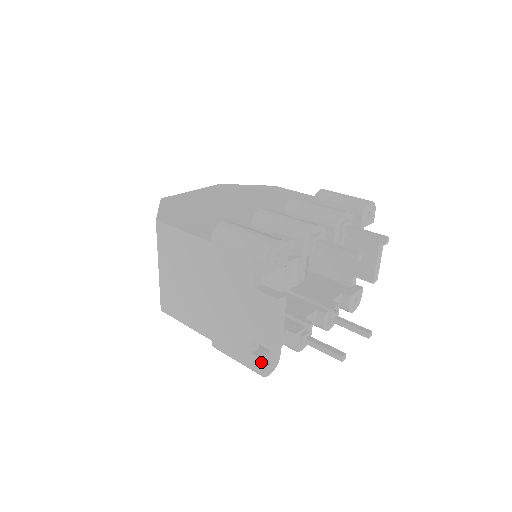
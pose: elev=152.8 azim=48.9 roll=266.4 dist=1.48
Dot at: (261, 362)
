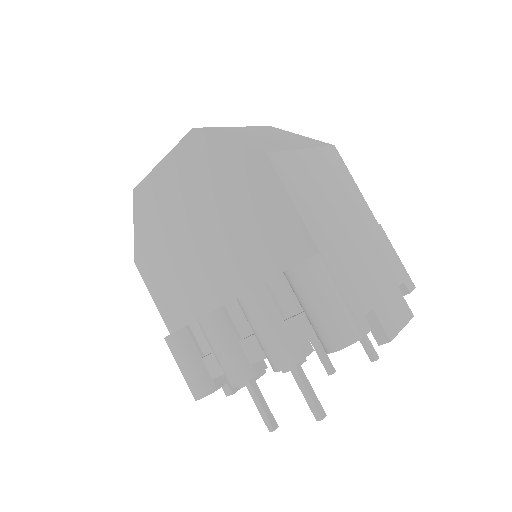
Dot at: occluded
